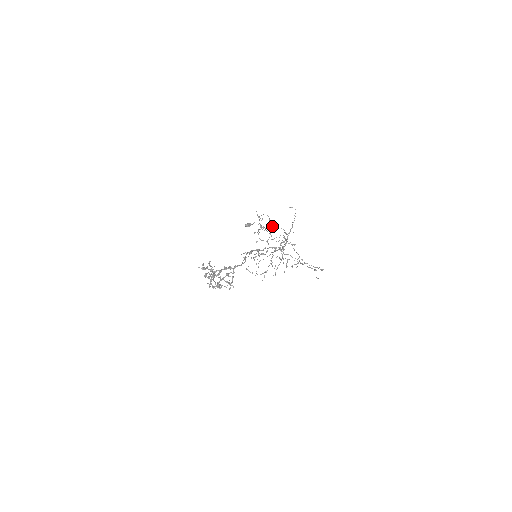
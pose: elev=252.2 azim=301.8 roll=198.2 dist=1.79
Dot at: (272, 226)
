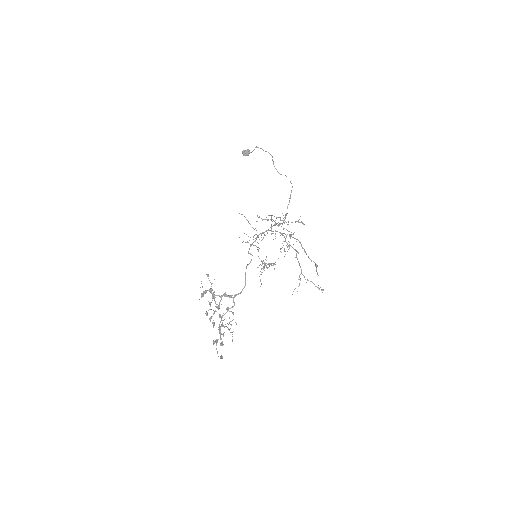
Dot at: occluded
